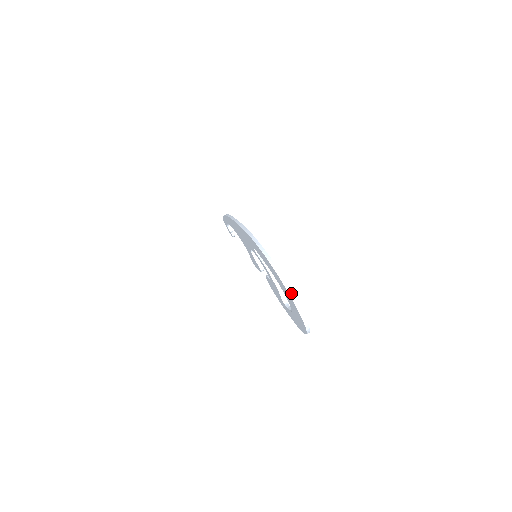
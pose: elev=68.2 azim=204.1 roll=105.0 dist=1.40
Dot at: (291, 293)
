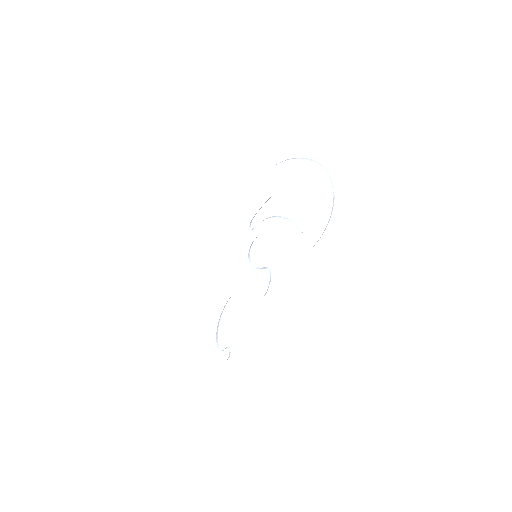
Dot at: (294, 158)
